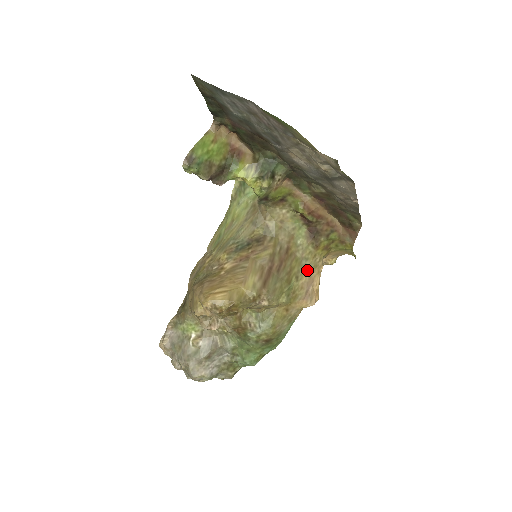
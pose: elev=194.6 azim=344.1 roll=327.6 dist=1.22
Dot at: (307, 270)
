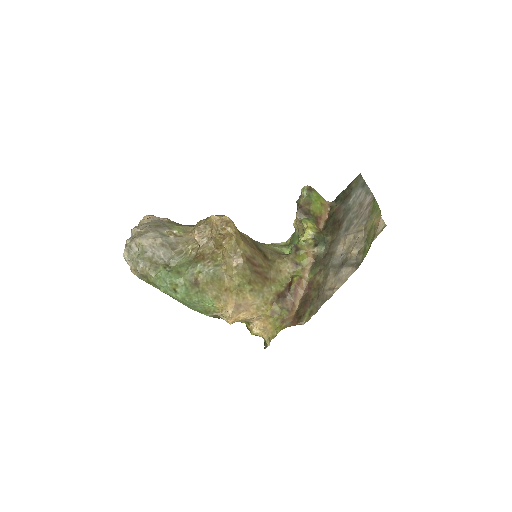
Dot at: (256, 300)
